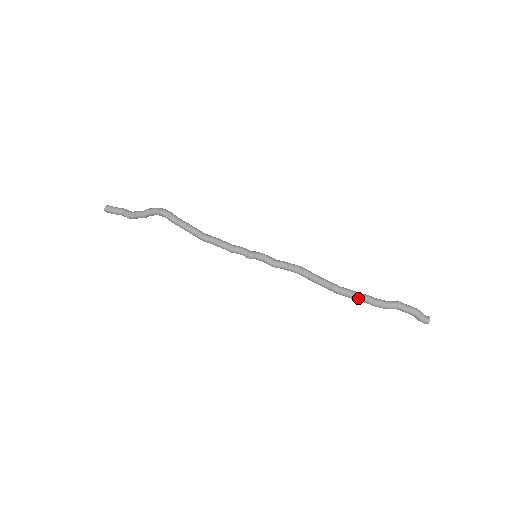
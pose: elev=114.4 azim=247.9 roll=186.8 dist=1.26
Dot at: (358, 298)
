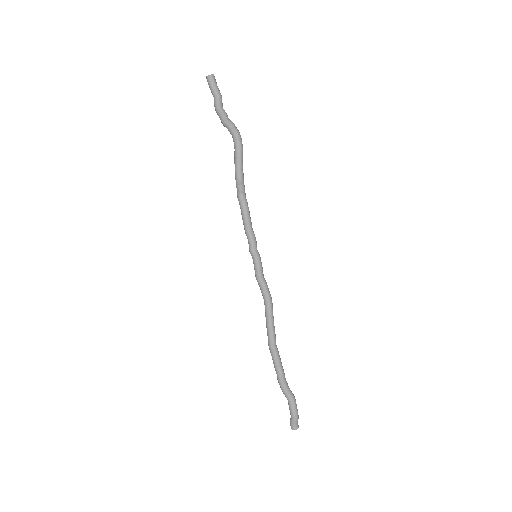
Dot at: (276, 366)
